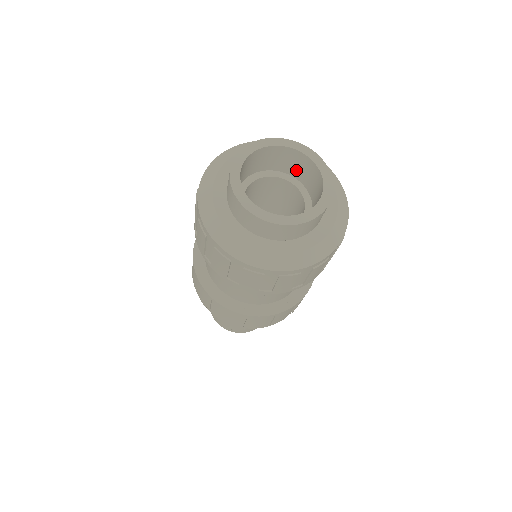
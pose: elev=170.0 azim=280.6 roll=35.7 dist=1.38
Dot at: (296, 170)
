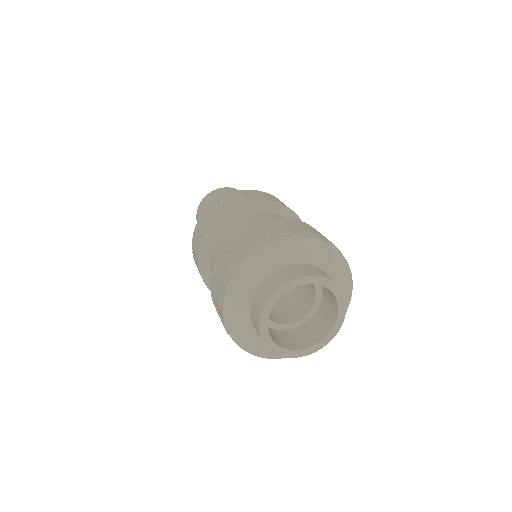
Dot at: occluded
